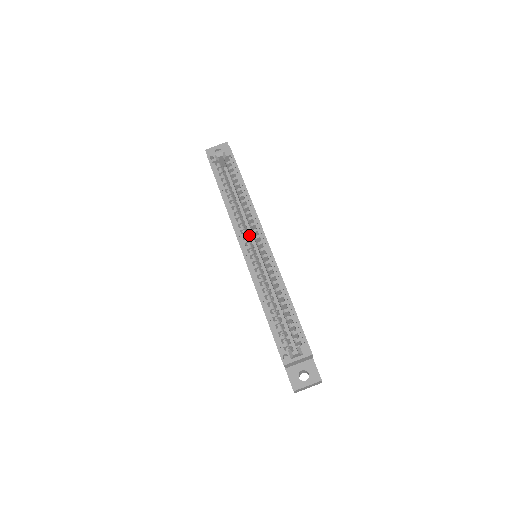
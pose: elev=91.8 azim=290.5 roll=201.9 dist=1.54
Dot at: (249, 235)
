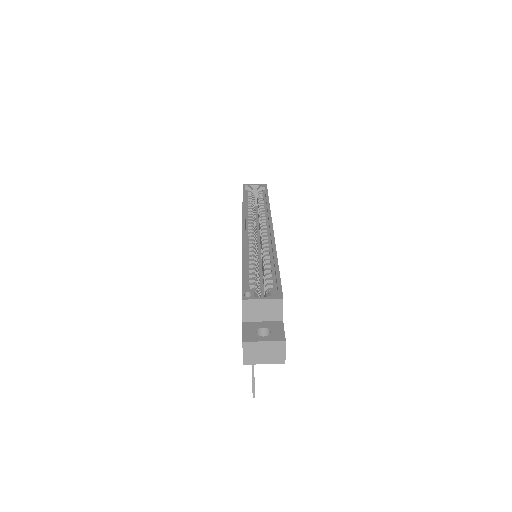
Dot at: (256, 231)
